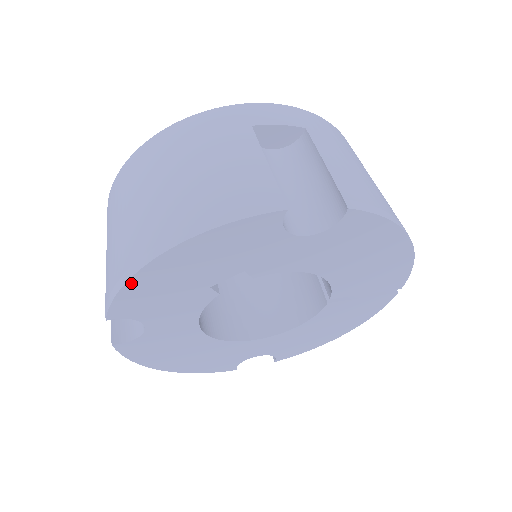
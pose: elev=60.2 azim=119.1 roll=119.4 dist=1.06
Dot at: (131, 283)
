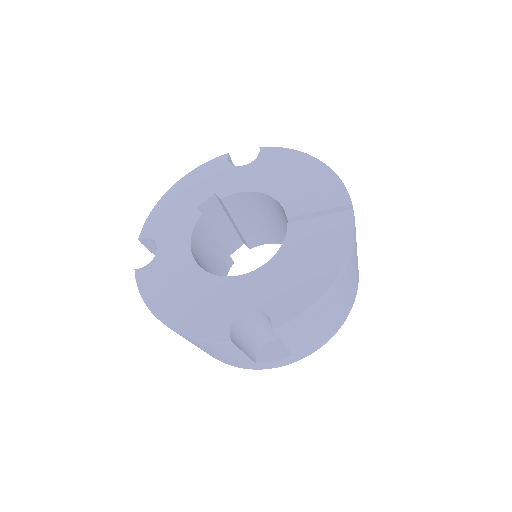
Dot at: (157, 207)
